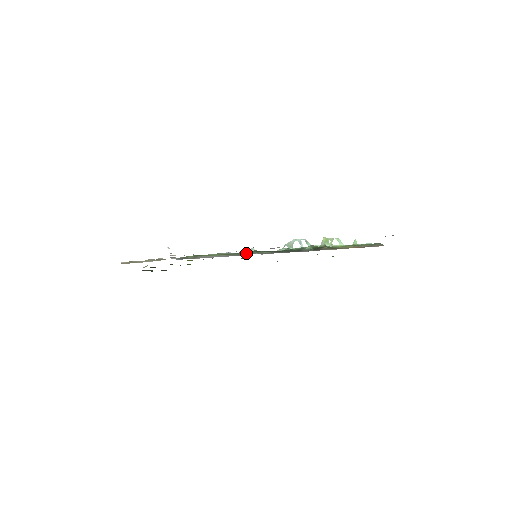
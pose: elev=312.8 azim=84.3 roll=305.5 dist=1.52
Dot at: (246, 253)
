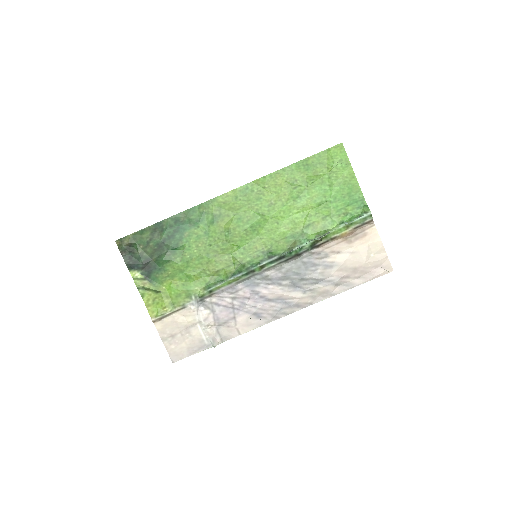
Dot at: (252, 272)
